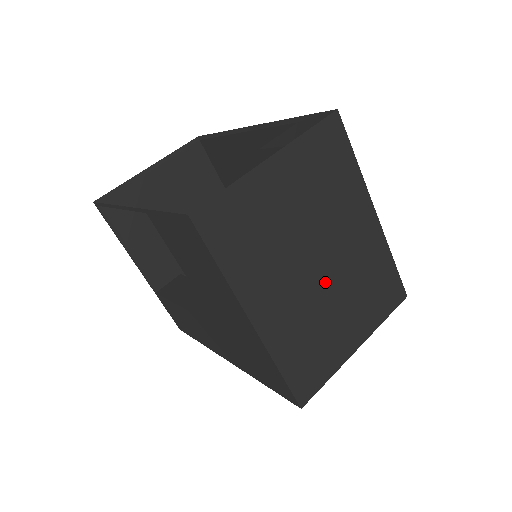
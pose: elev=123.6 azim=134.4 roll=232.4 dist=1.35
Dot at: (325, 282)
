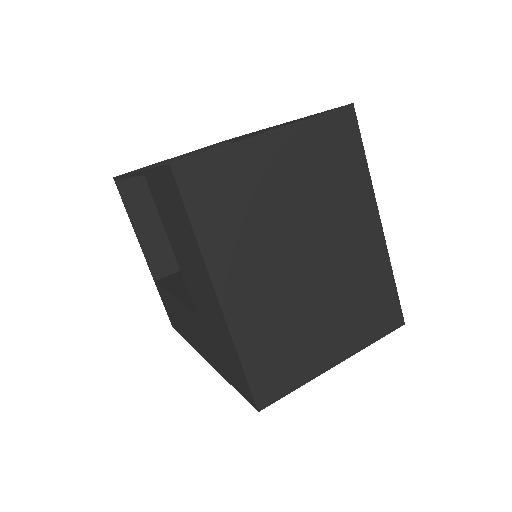
Dot at: (310, 279)
